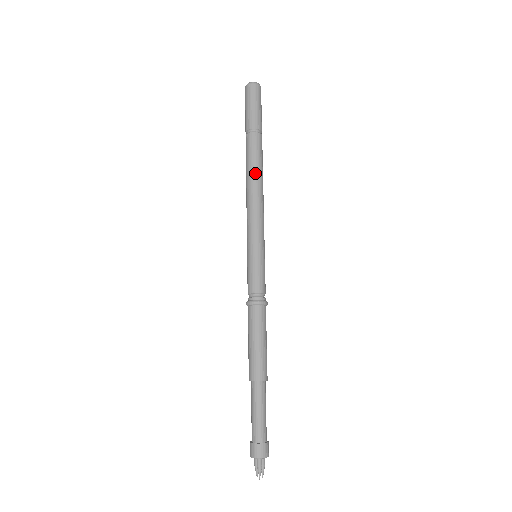
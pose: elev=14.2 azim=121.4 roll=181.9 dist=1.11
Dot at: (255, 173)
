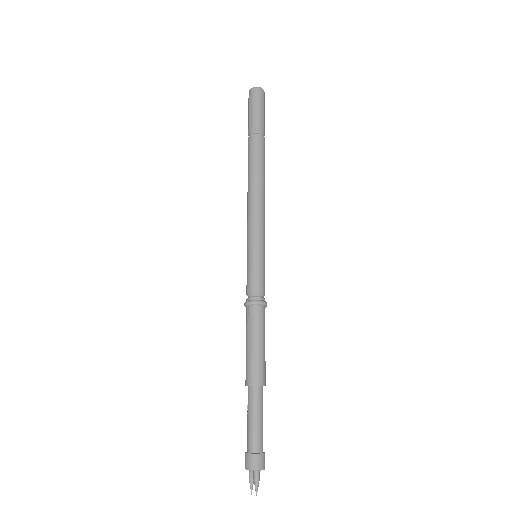
Dot at: (261, 173)
